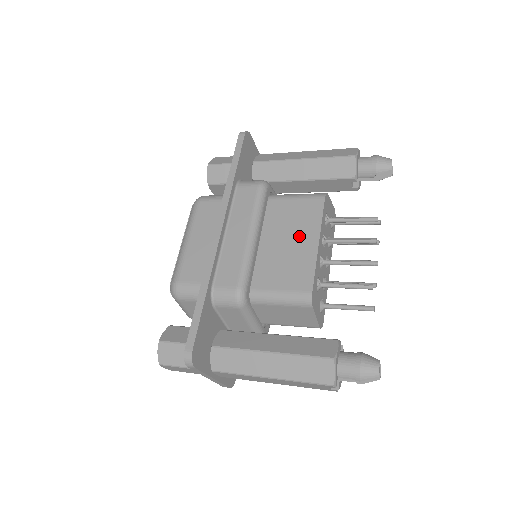
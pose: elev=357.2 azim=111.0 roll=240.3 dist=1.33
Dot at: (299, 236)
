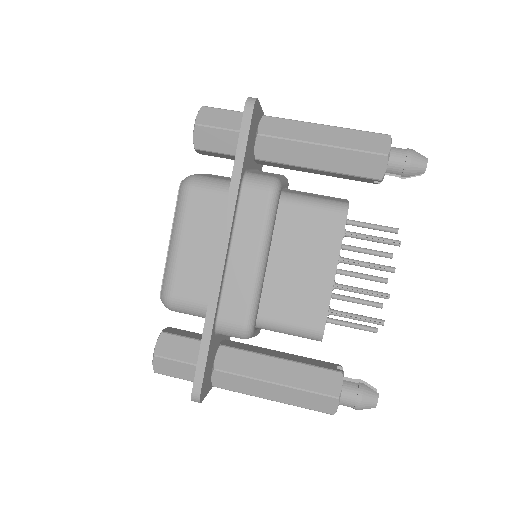
Dot at: (314, 261)
